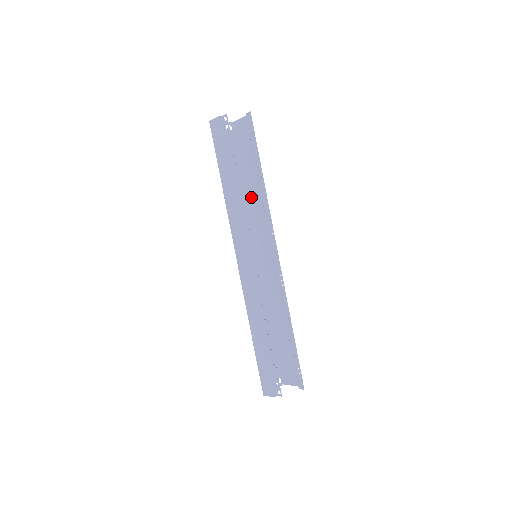
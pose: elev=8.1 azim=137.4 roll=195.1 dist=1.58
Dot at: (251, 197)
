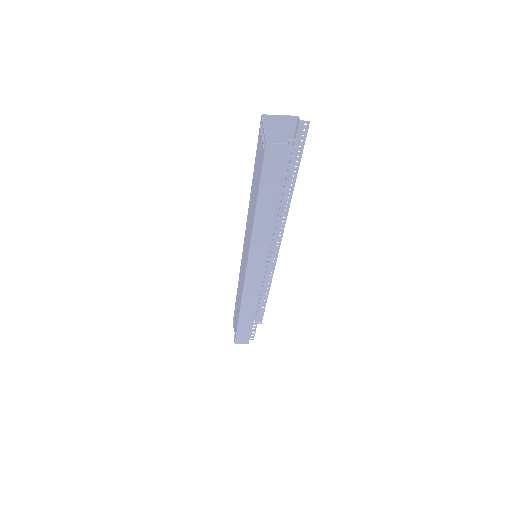
Dot at: occluded
